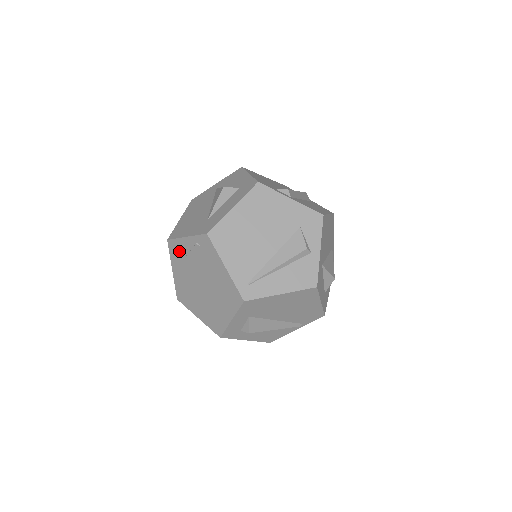
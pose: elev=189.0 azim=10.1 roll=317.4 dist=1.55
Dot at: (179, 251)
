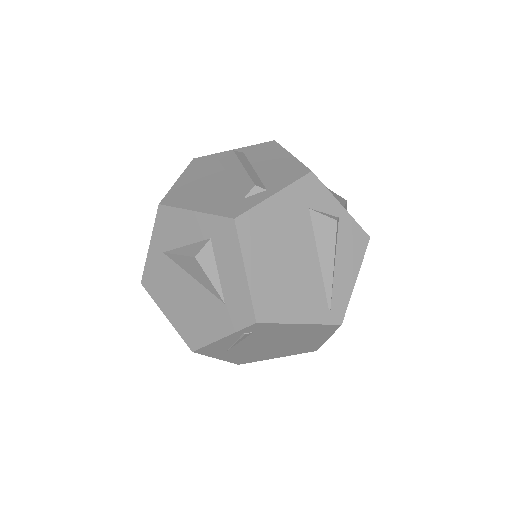
Dot at: (218, 348)
